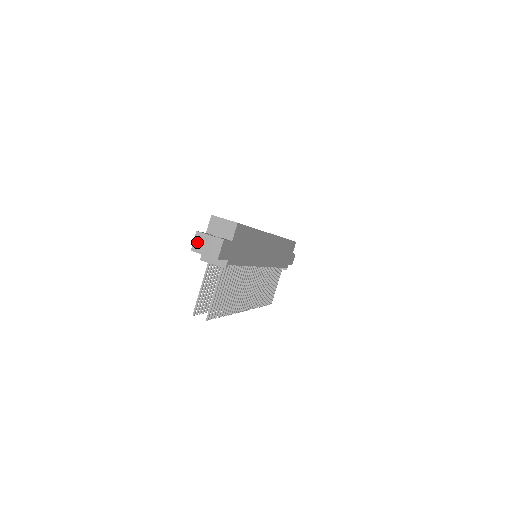
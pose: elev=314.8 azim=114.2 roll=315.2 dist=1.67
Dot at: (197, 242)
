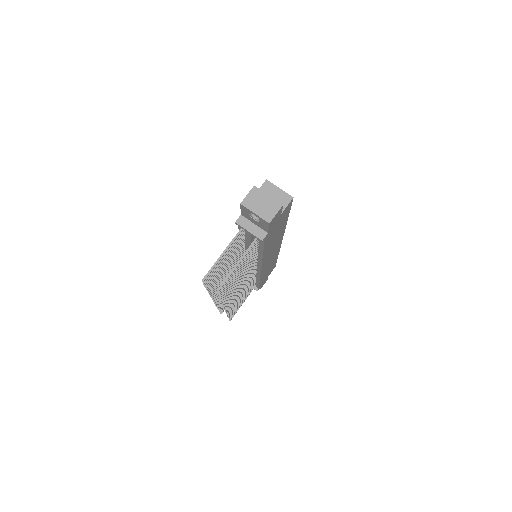
Dot at: (251, 197)
